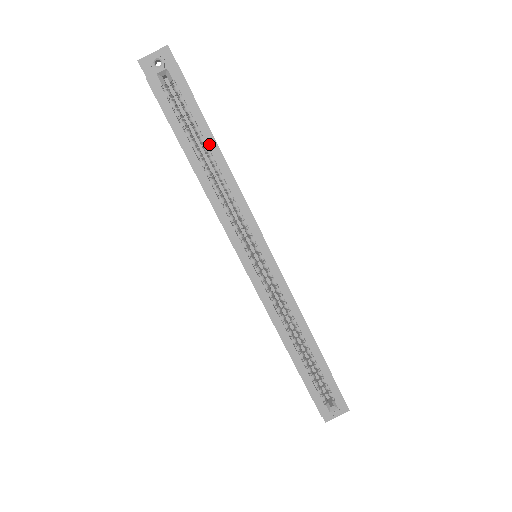
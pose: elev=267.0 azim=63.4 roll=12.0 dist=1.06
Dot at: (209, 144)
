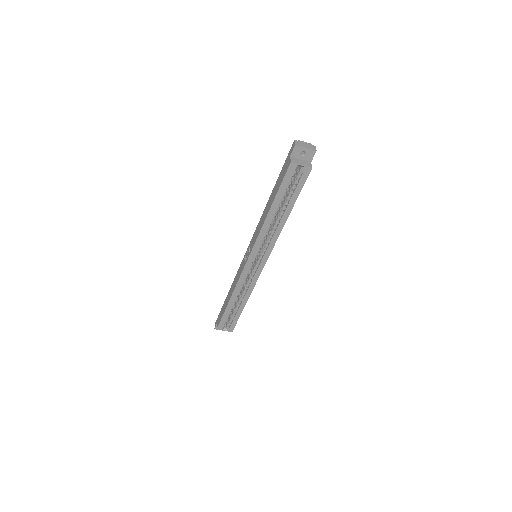
Dot at: (287, 208)
